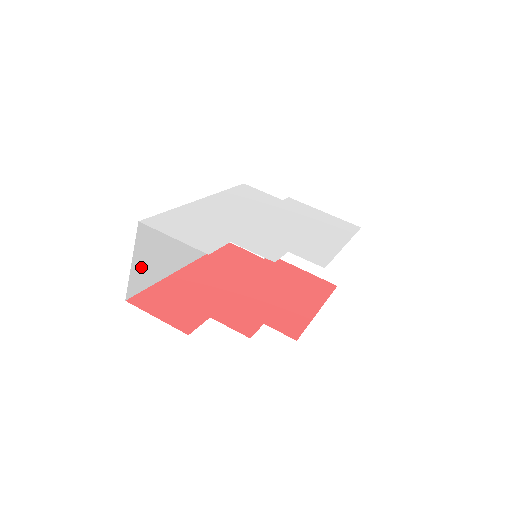
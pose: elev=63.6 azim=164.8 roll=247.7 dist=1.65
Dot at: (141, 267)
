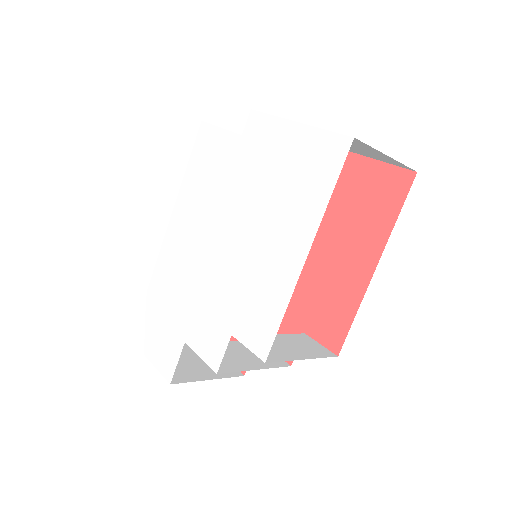
Dot at: occluded
